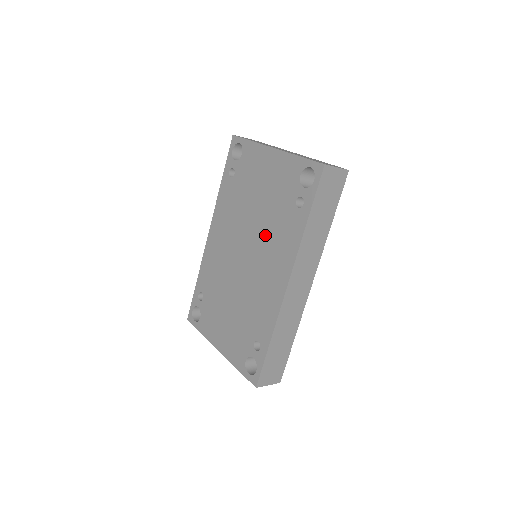
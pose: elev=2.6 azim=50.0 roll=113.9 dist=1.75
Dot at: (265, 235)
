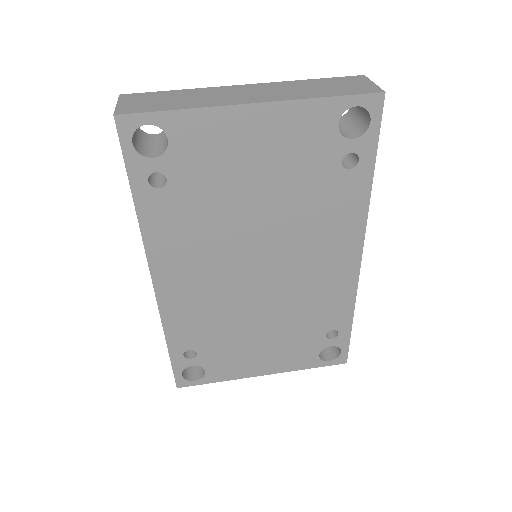
Dot at: (295, 229)
